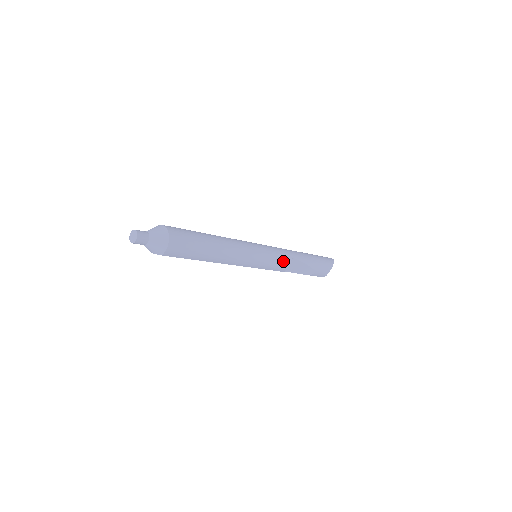
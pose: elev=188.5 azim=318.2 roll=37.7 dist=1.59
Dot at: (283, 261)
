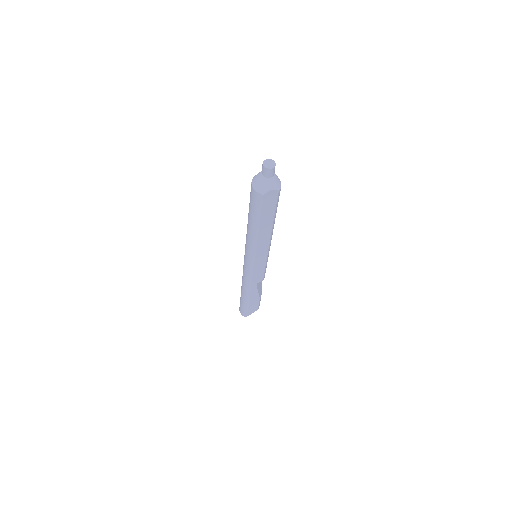
Dot at: occluded
